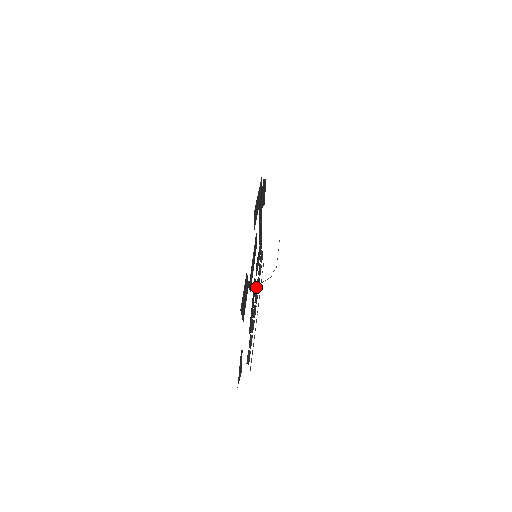
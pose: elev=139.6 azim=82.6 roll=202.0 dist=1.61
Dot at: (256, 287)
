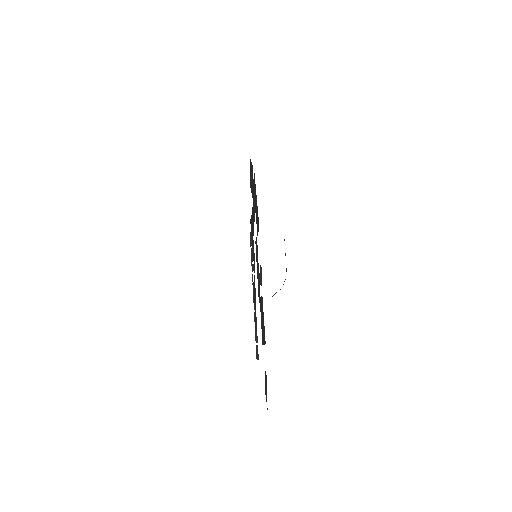
Dot at: occluded
